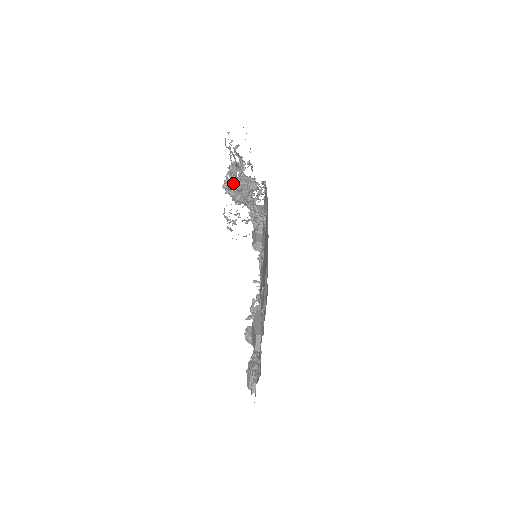
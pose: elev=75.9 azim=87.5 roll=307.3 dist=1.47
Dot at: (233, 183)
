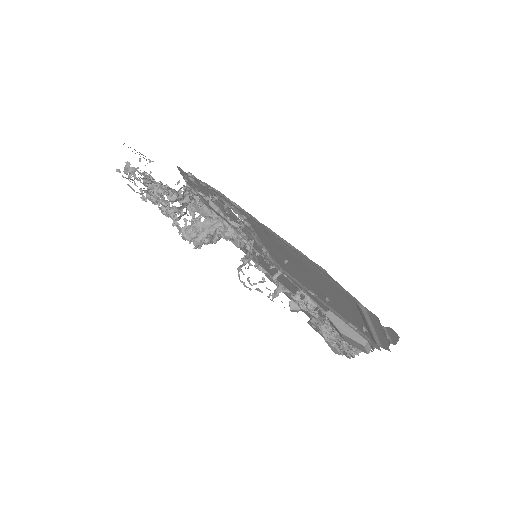
Dot at: (199, 232)
